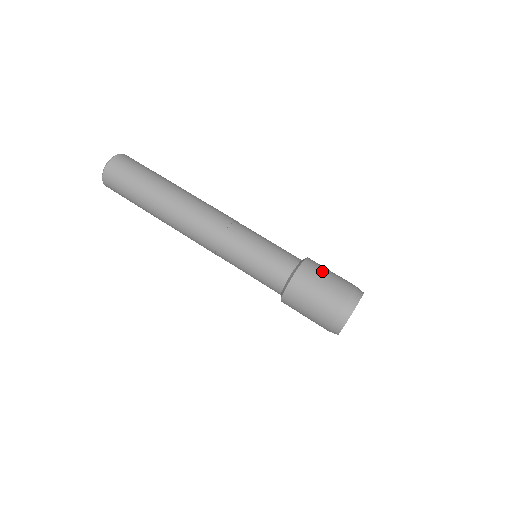
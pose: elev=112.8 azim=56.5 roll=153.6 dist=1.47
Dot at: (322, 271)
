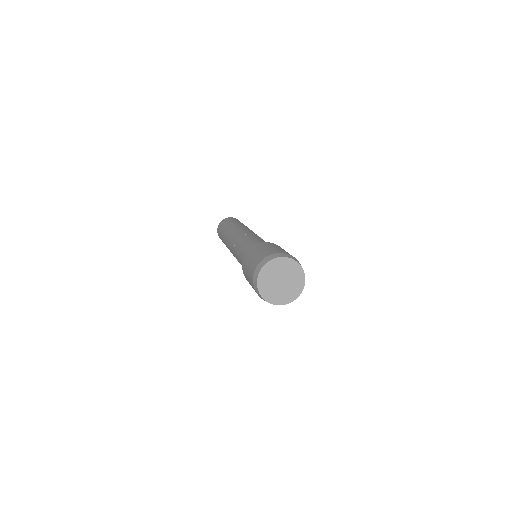
Dot at: occluded
